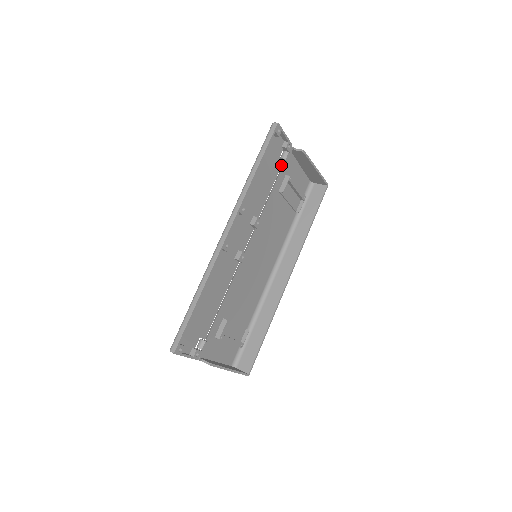
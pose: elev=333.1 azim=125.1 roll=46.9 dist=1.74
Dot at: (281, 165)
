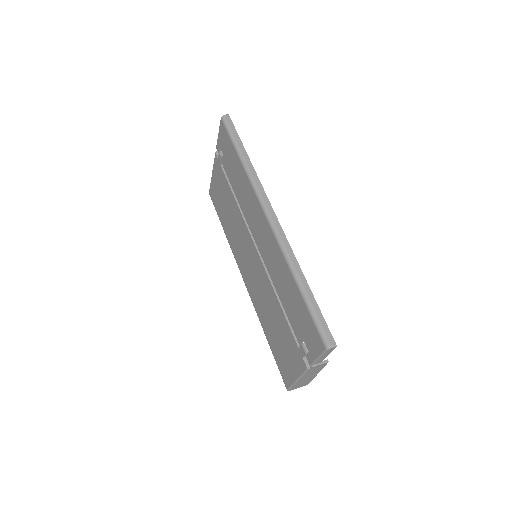
Dot at: occluded
